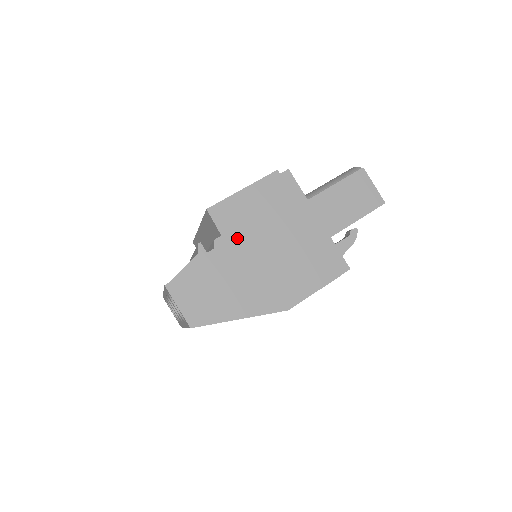
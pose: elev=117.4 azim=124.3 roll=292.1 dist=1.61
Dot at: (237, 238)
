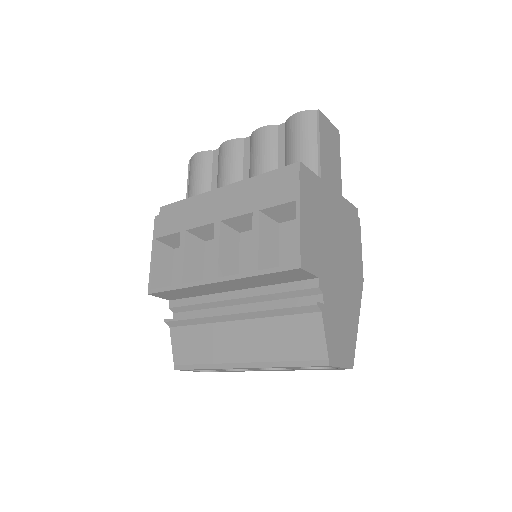
Dot at: (324, 267)
